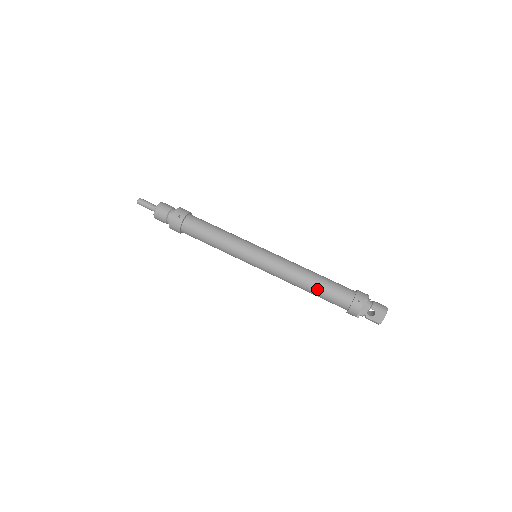
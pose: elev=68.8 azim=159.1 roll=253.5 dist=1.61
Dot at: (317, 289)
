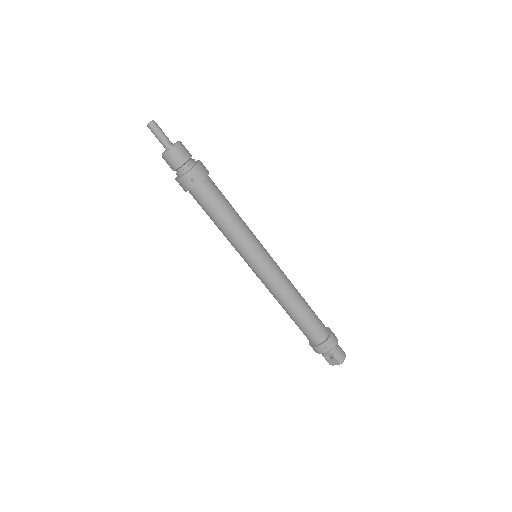
Dot at: (295, 319)
